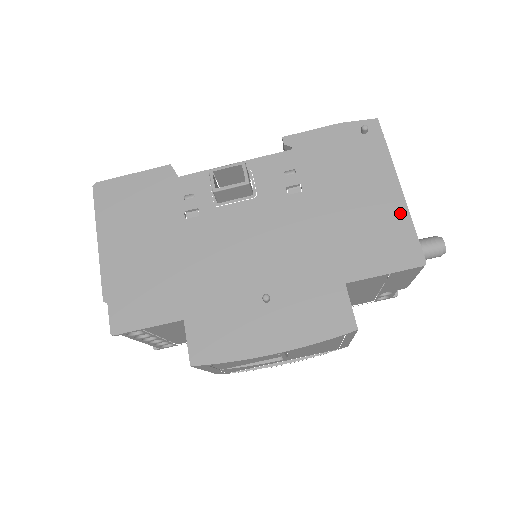
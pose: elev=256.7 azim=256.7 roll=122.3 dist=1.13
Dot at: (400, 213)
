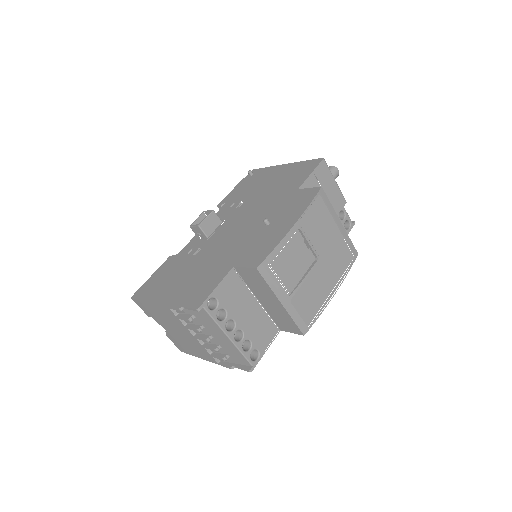
Dot at: (294, 165)
